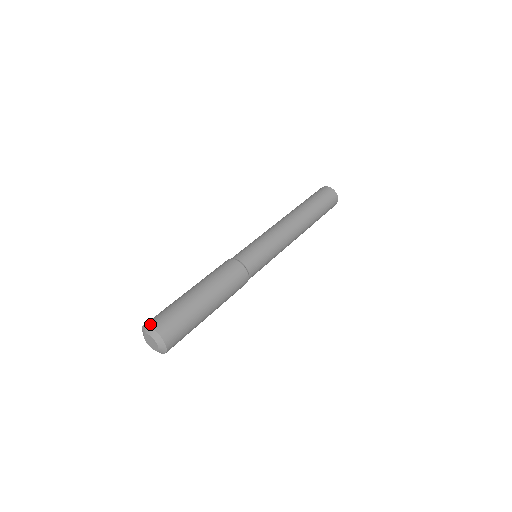
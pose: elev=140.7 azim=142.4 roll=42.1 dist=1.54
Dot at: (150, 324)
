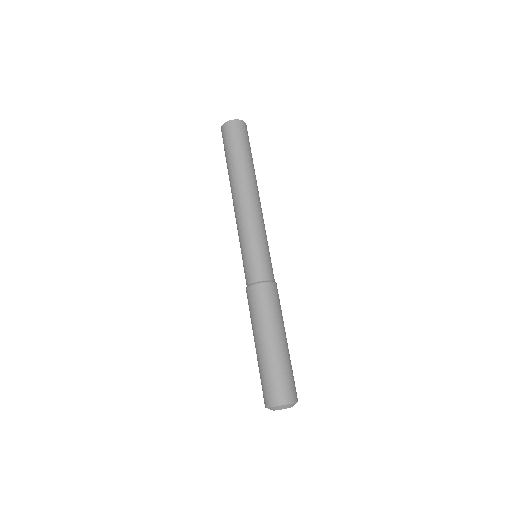
Dot at: (286, 402)
